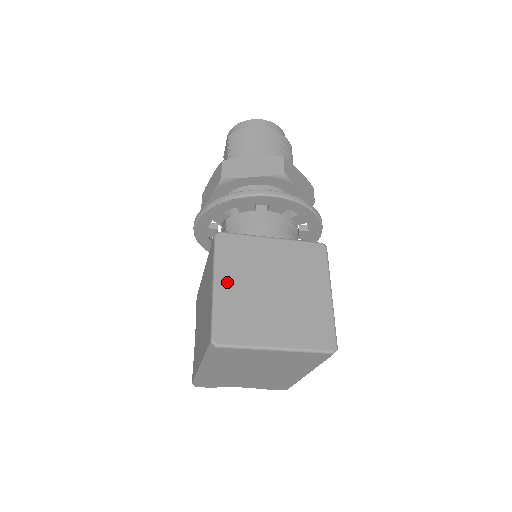
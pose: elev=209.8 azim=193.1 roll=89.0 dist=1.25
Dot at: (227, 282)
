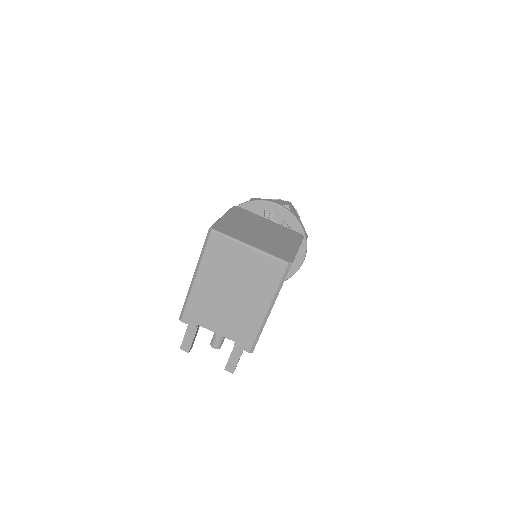
Dot at: (232, 218)
